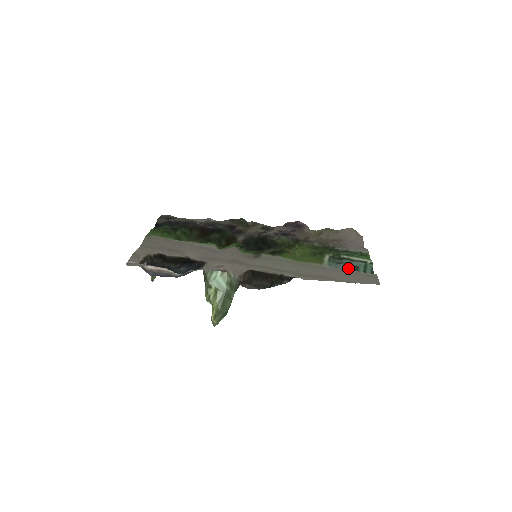
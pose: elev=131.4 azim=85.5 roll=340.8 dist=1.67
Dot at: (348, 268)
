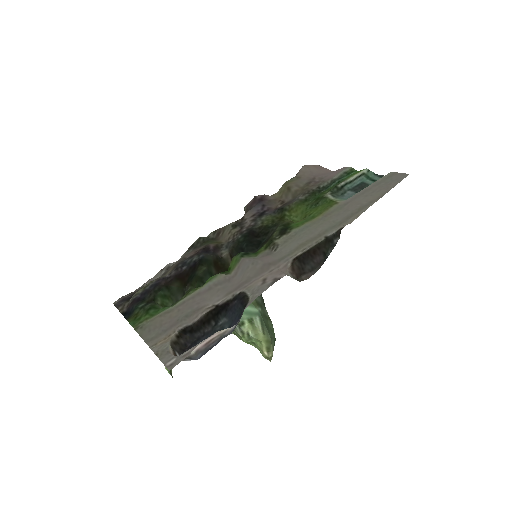
Dot at: (358, 189)
